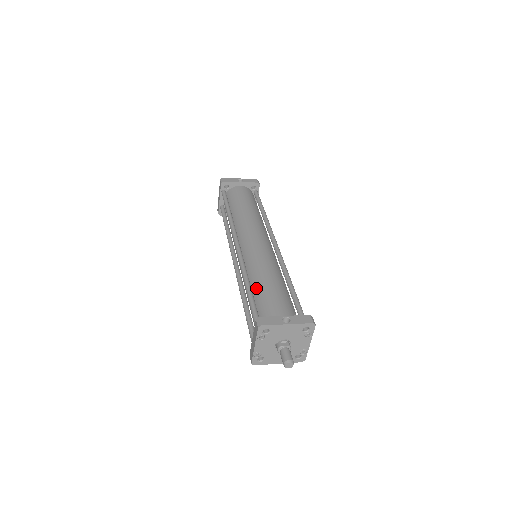
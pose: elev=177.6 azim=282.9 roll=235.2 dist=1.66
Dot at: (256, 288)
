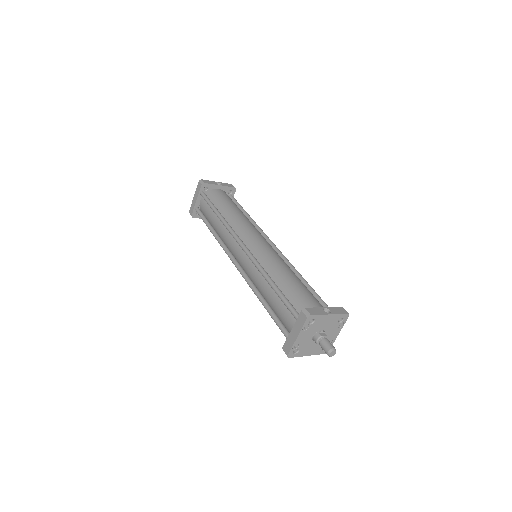
Dot at: (280, 283)
